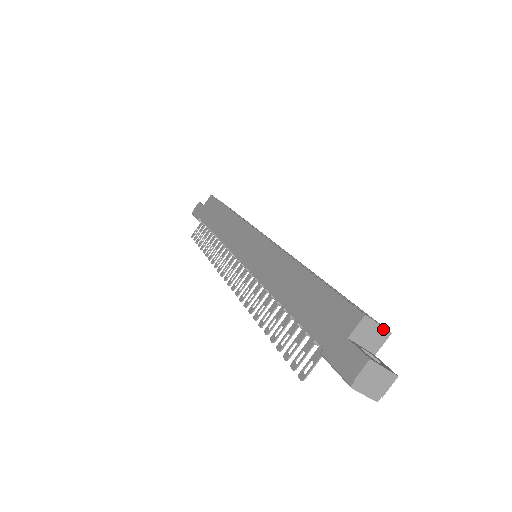
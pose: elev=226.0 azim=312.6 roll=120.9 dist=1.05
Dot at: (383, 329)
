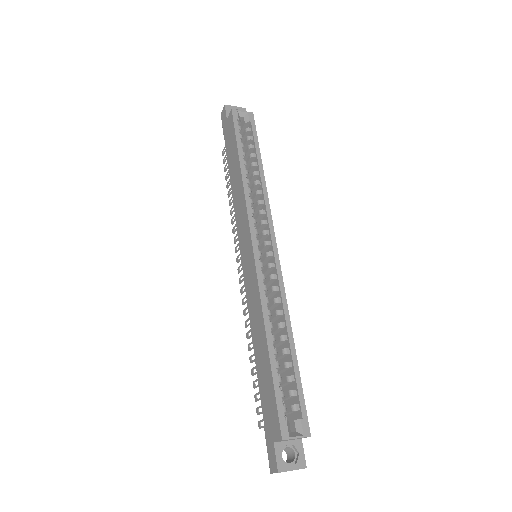
Dot at: occluded
